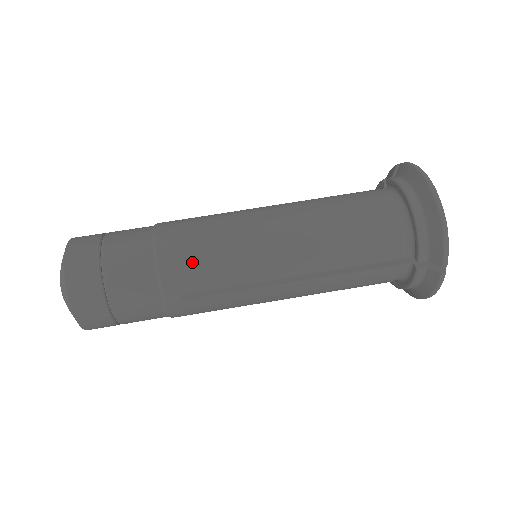
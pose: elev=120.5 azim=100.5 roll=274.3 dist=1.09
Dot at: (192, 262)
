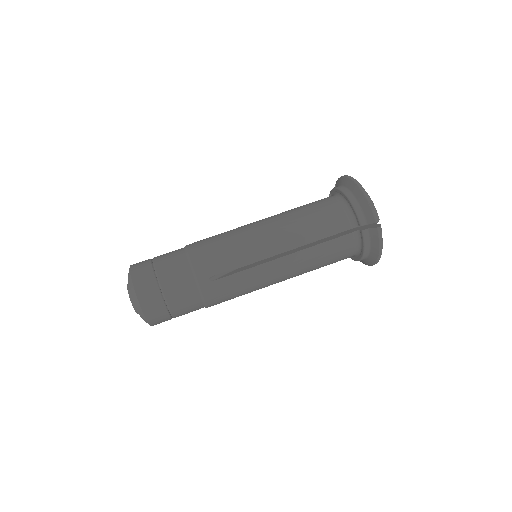
Dot at: (212, 254)
